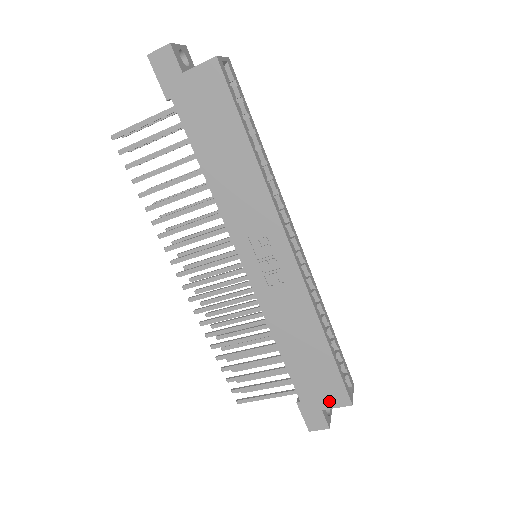
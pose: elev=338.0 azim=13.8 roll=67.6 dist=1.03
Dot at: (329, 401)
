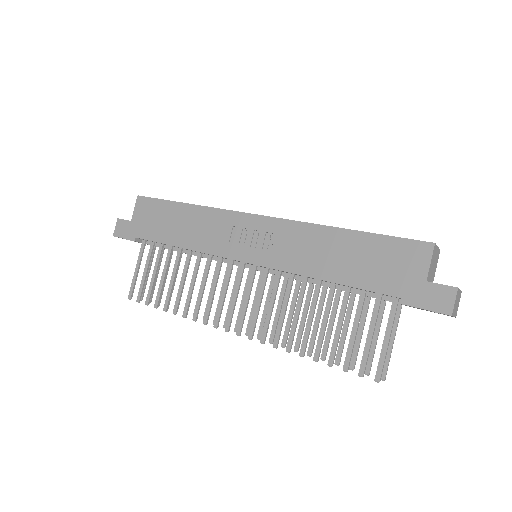
Dot at: (417, 266)
